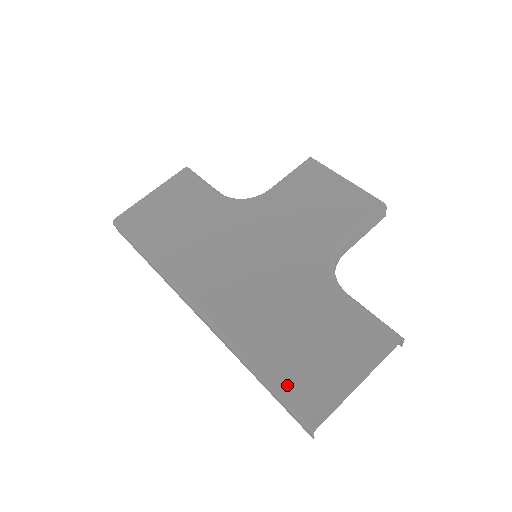
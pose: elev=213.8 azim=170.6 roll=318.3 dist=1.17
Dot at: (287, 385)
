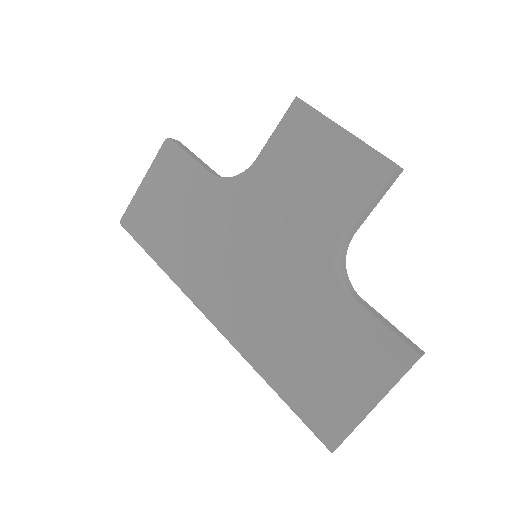
Dot at: (303, 407)
